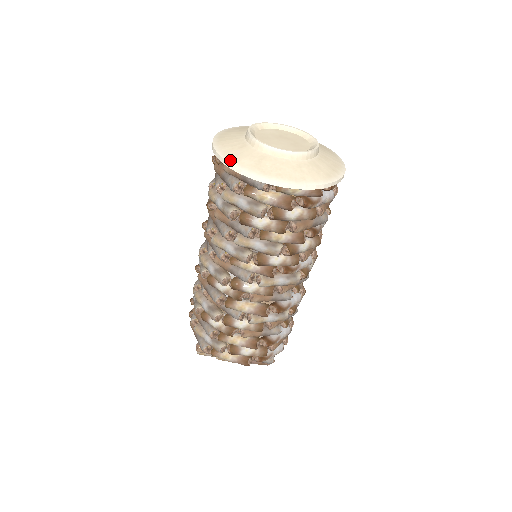
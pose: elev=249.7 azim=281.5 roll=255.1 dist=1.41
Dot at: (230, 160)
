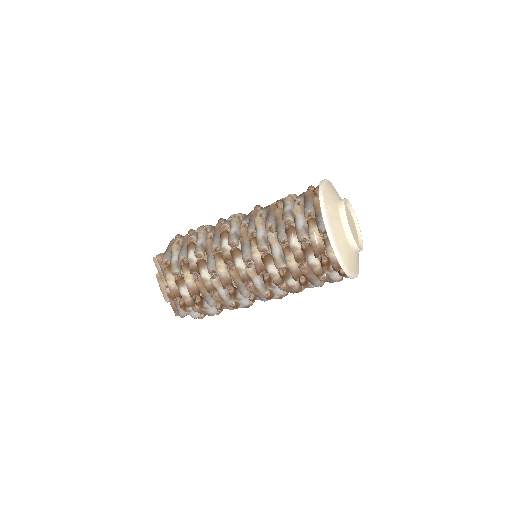
Dot at: (324, 198)
